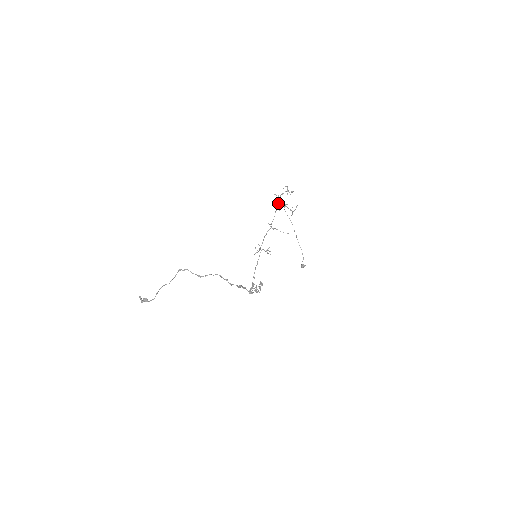
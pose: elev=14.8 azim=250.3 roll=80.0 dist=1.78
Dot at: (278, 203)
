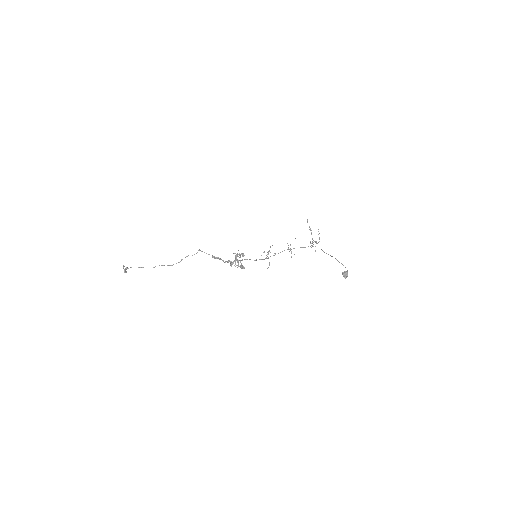
Dot at: occluded
